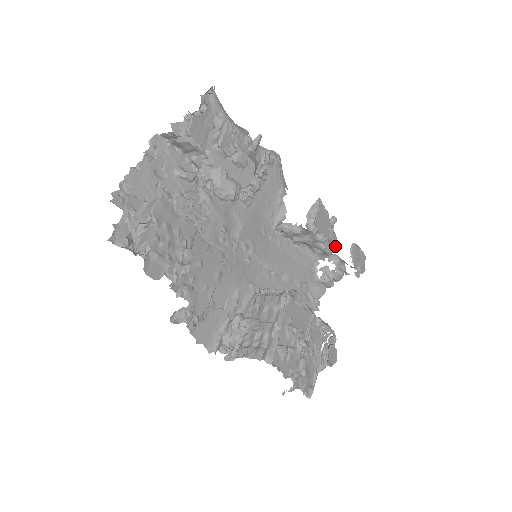
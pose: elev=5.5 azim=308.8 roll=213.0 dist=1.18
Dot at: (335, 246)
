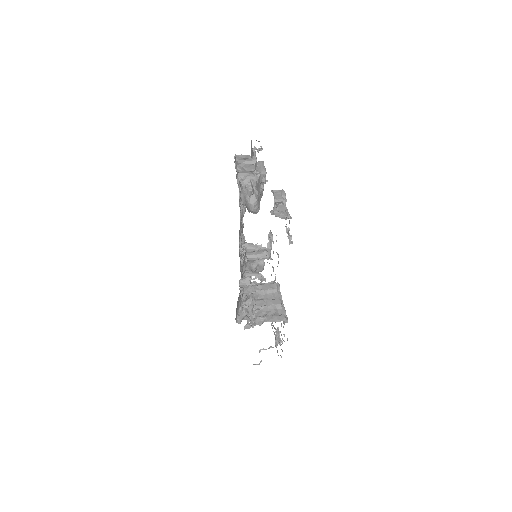
Dot at: occluded
